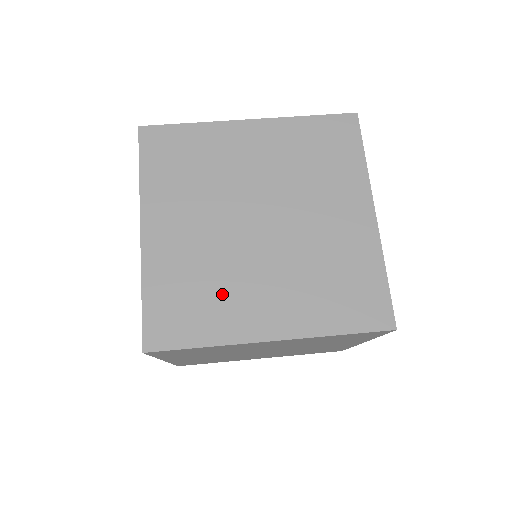
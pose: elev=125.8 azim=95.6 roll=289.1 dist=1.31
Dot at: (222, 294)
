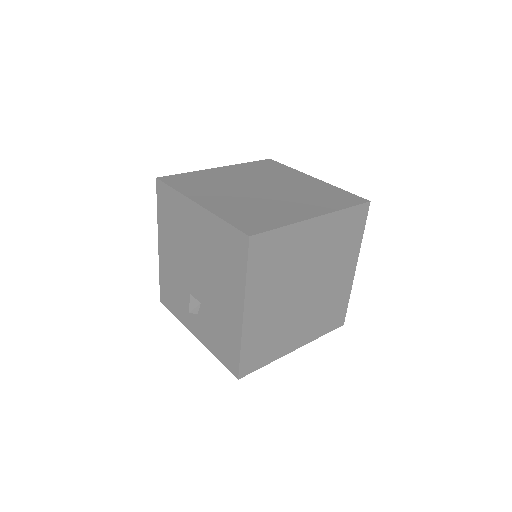
Dot at: (271, 210)
